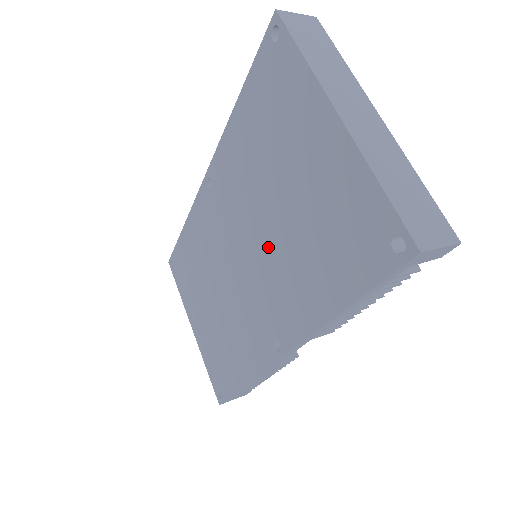
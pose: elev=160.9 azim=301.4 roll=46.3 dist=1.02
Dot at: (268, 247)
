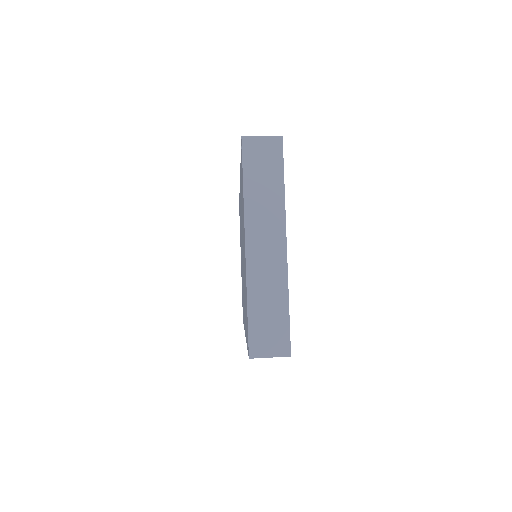
Dot at: (243, 269)
